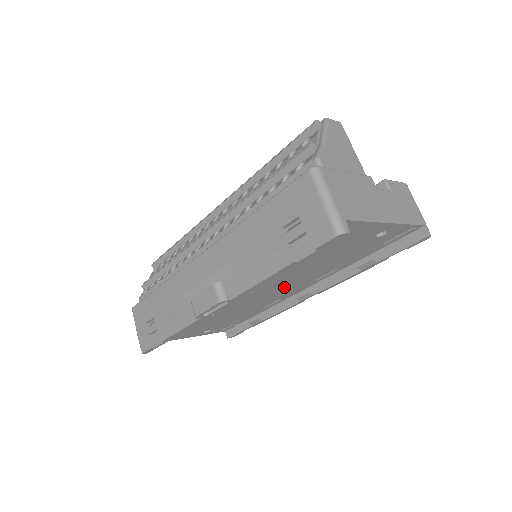
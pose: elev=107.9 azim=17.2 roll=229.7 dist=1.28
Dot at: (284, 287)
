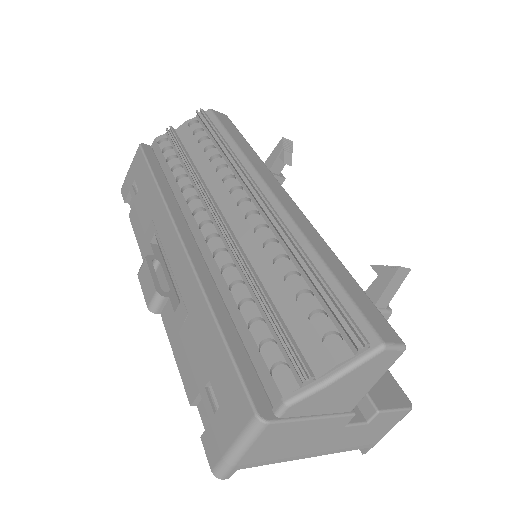
Dot at: occluded
